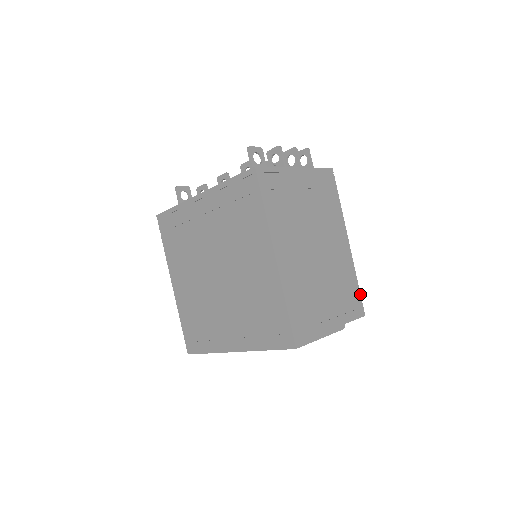
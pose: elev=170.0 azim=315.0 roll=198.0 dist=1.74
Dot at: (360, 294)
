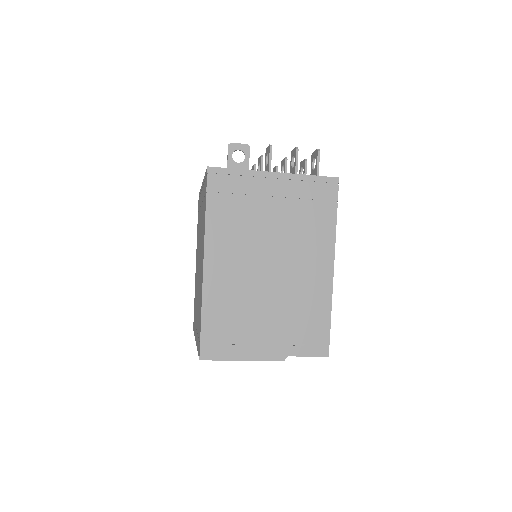
Dot at: occluded
